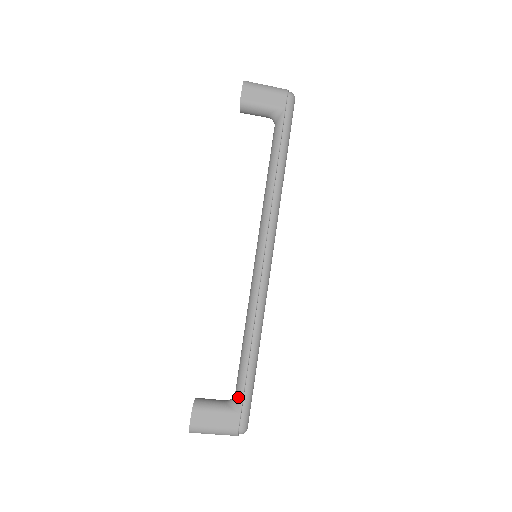
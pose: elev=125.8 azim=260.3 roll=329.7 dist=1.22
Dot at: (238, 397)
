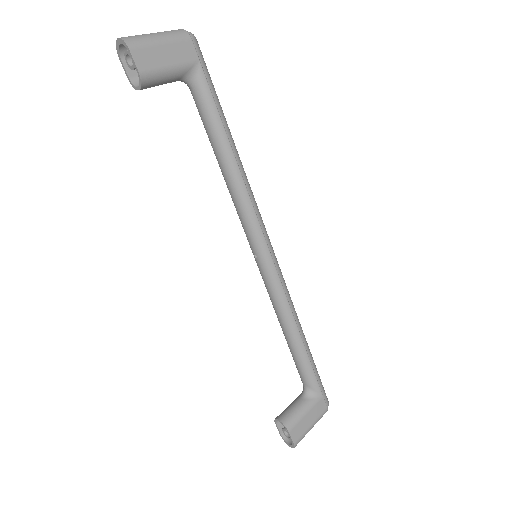
Dot at: (314, 387)
